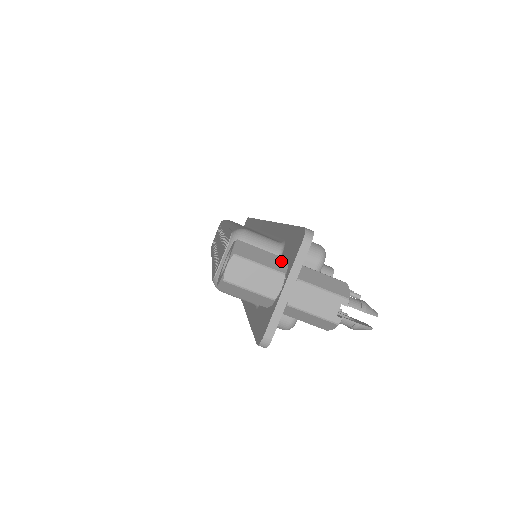
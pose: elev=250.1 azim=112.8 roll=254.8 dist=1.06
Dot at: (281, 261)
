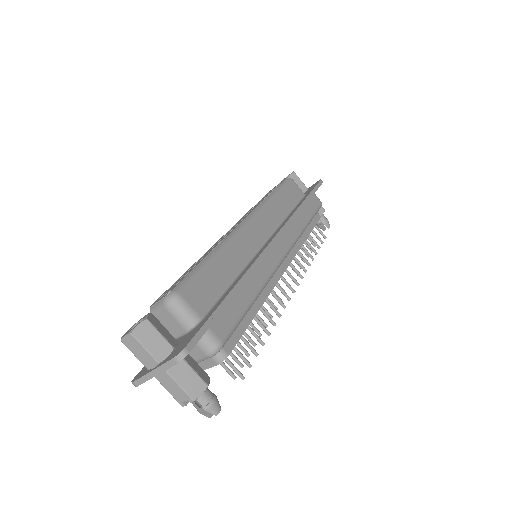
Dot at: (167, 350)
